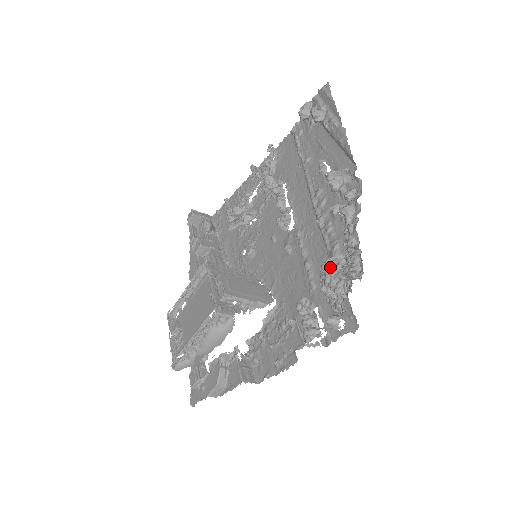
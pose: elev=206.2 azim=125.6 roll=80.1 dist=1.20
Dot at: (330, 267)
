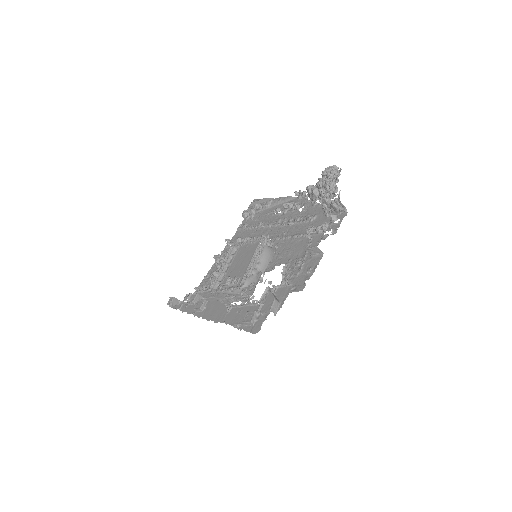
Dot at: (327, 168)
